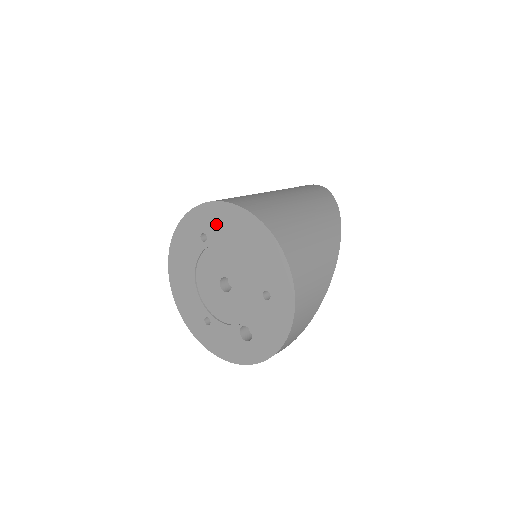
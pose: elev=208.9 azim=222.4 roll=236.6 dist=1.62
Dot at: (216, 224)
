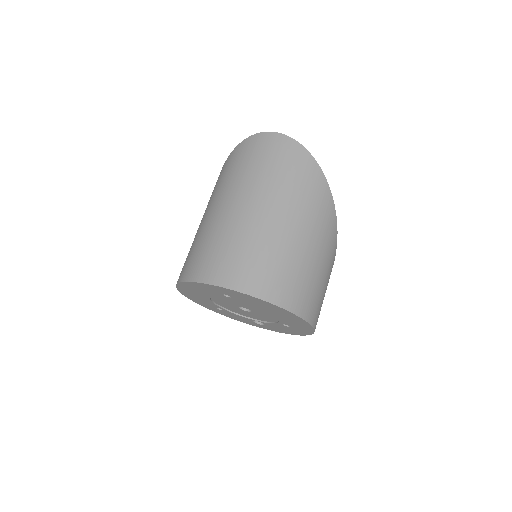
Dot at: (245, 299)
